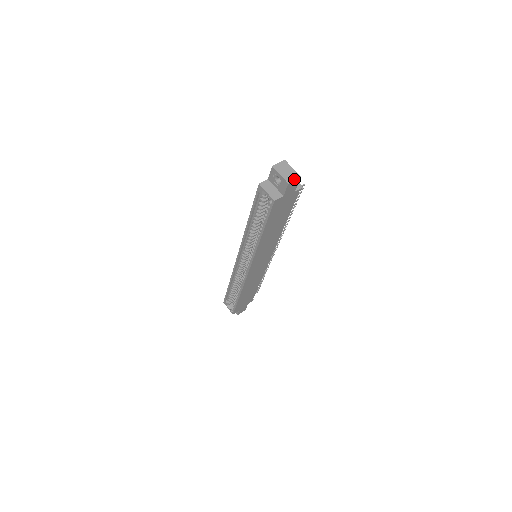
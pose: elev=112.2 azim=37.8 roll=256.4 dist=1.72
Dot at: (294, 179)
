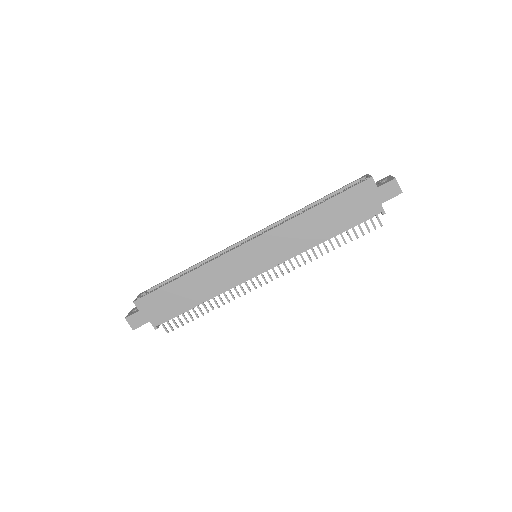
Dot at: occluded
